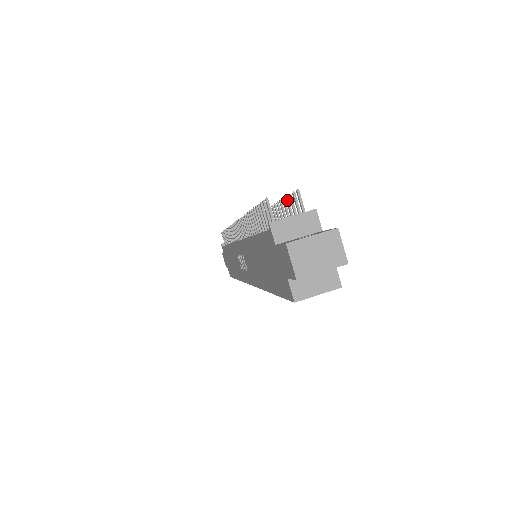
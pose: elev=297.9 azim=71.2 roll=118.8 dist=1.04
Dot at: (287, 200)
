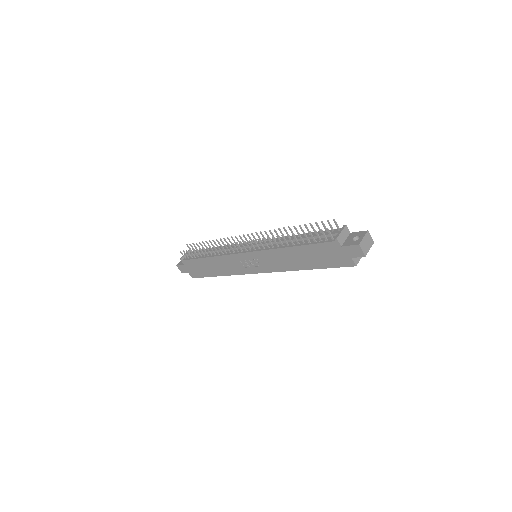
Dot at: (317, 224)
